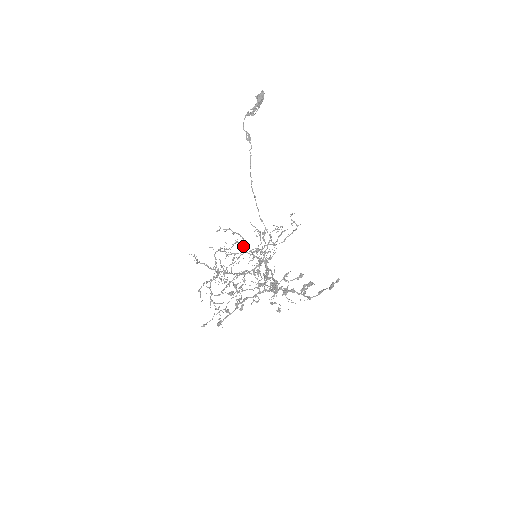
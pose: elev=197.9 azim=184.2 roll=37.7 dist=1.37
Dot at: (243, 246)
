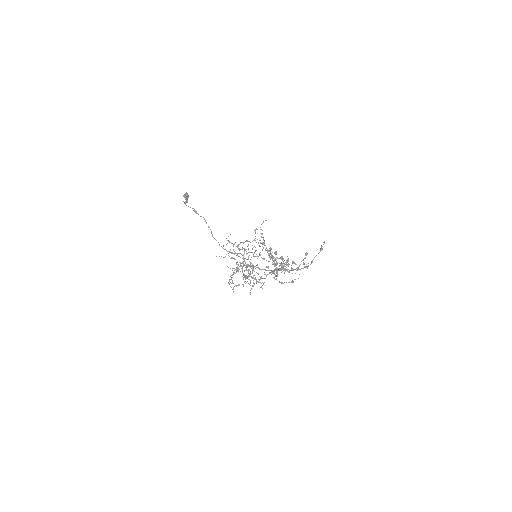
Dot at: occluded
